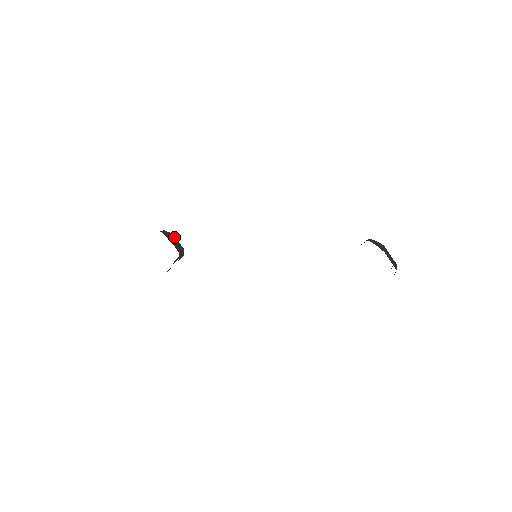
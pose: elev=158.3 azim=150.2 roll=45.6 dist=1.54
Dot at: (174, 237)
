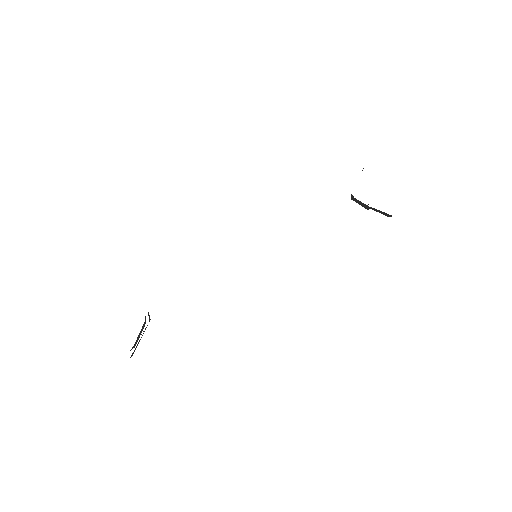
Dot at: occluded
